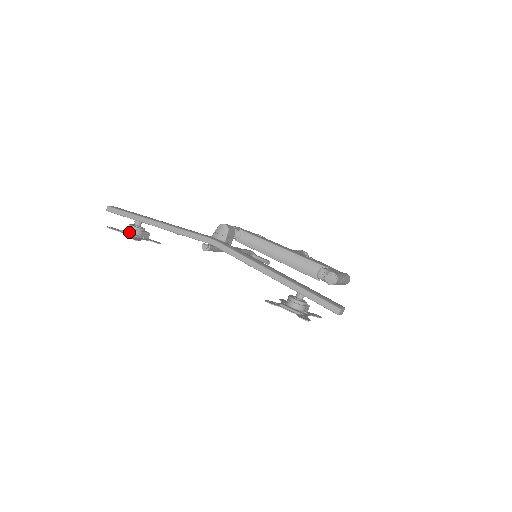
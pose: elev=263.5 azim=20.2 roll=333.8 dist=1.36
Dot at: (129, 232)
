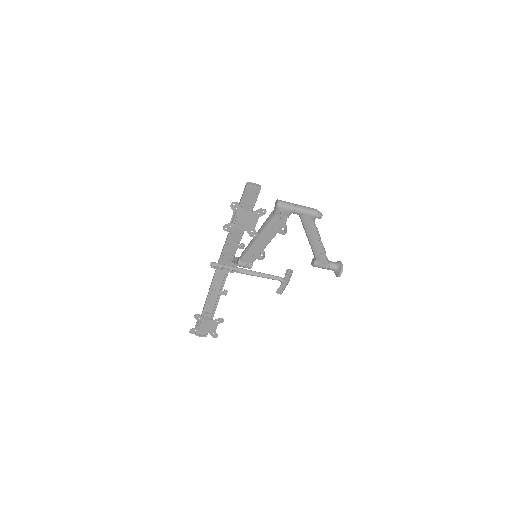
Dot at: (200, 324)
